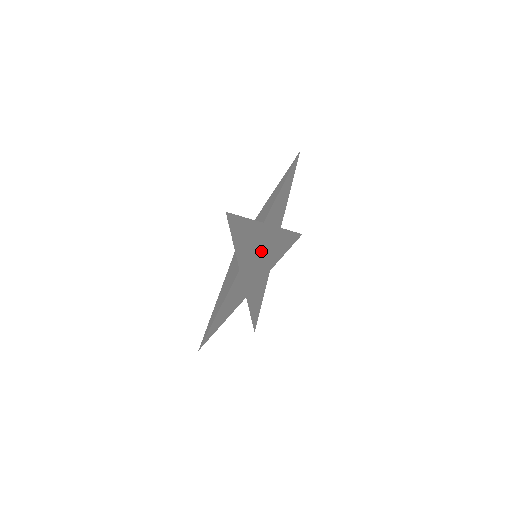
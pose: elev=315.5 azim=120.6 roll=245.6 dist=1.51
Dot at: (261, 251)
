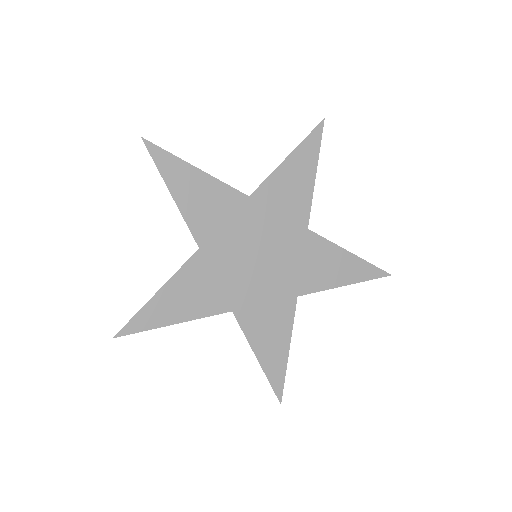
Dot at: (257, 245)
